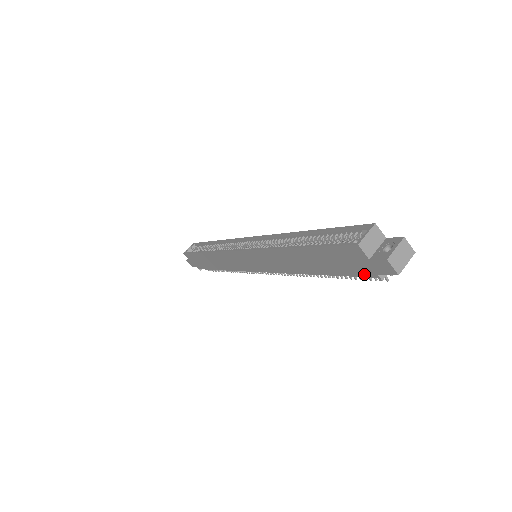
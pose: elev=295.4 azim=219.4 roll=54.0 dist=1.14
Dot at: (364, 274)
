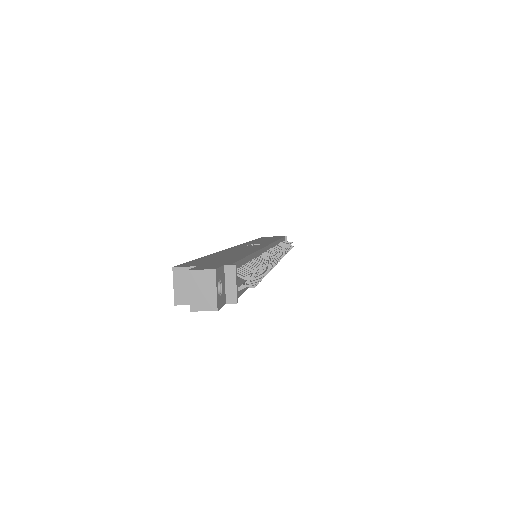
Dot at: occluded
